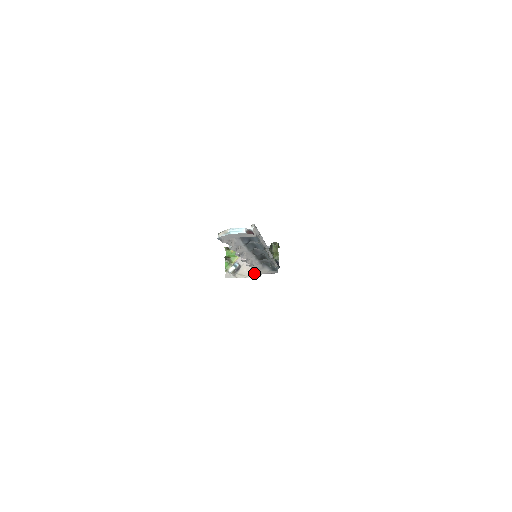
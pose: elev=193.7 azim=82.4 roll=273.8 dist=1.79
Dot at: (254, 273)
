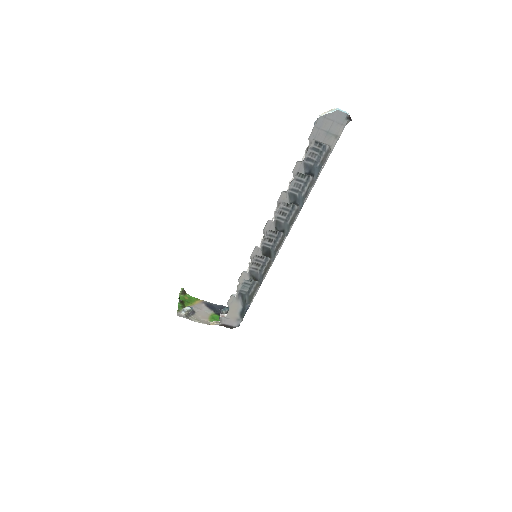
Dot at: (210, 322)
